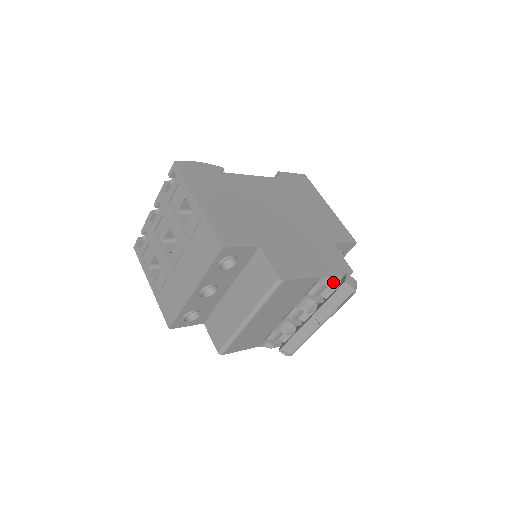
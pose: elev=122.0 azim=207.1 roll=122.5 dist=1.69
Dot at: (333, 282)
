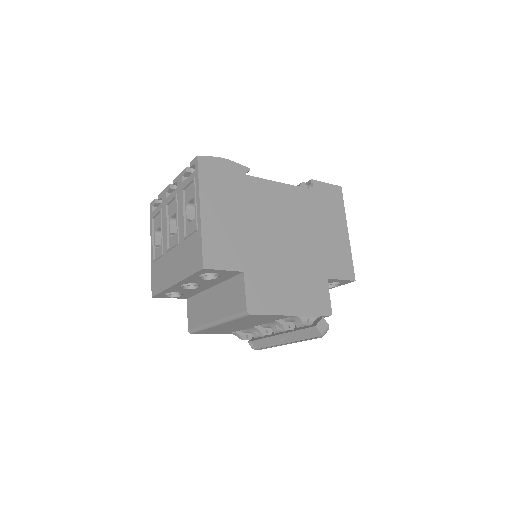
Dot at: (304, 322)
